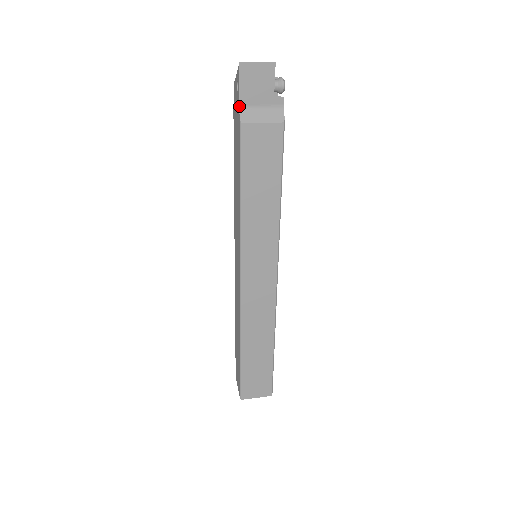
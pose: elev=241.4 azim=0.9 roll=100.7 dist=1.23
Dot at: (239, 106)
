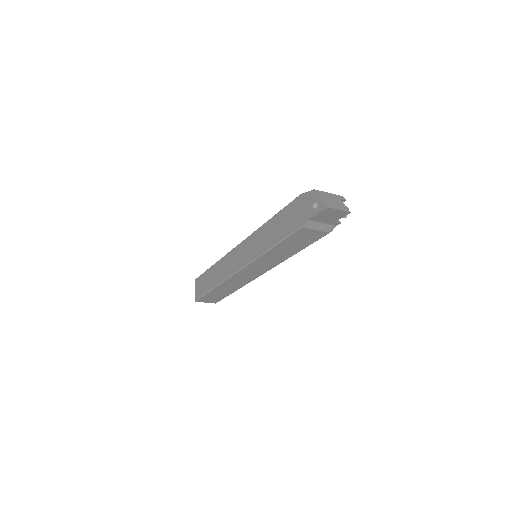
Dot at: (308, 219)
